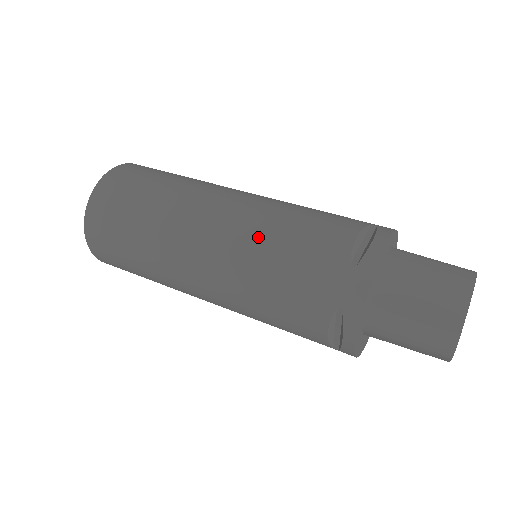
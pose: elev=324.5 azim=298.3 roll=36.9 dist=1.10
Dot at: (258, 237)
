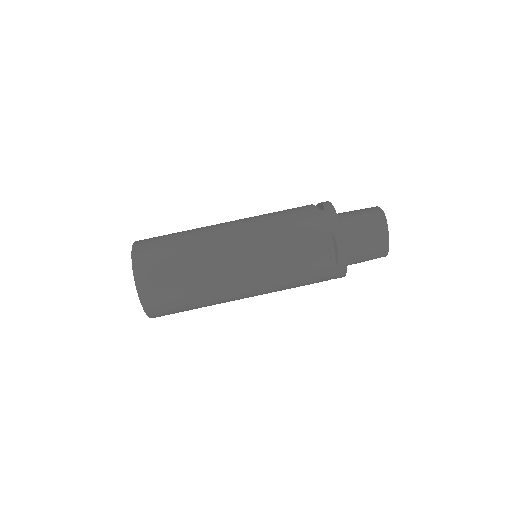
Dot at: (277, 280)
